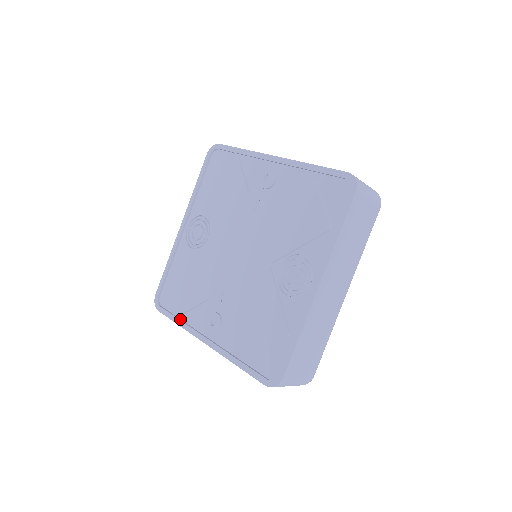
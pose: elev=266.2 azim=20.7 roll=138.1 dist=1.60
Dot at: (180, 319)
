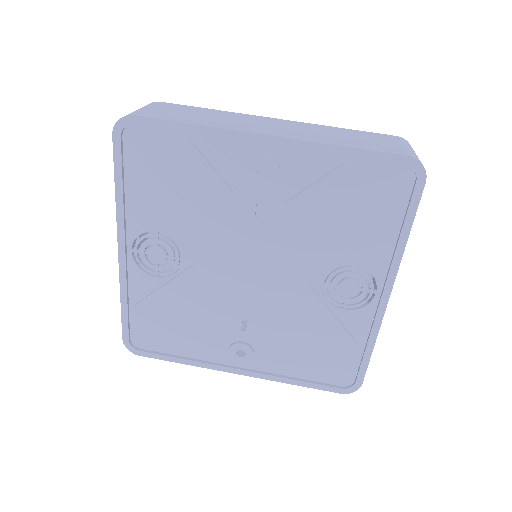
Dot at: (183, 357)
